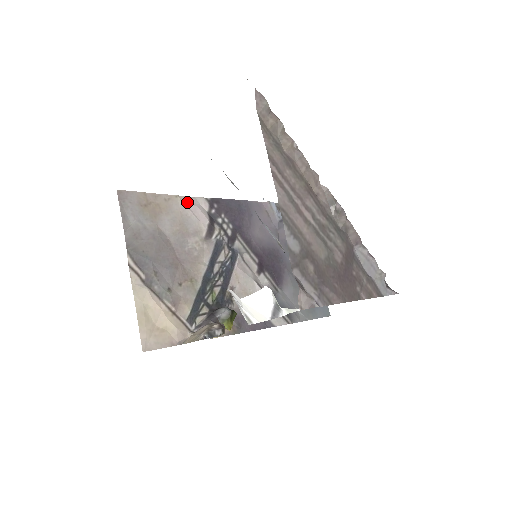
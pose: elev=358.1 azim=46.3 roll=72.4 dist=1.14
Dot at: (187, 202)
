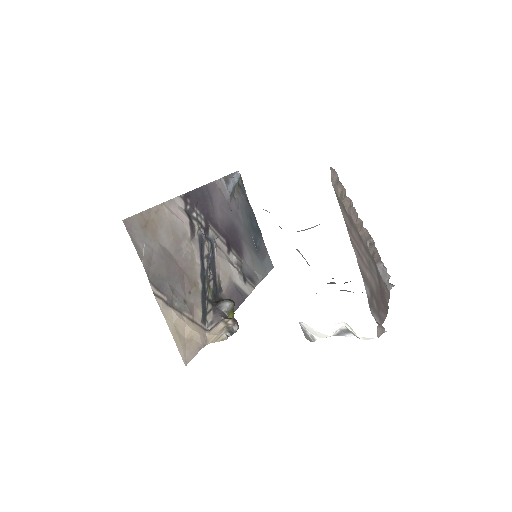
Dot at: (170, 207)
